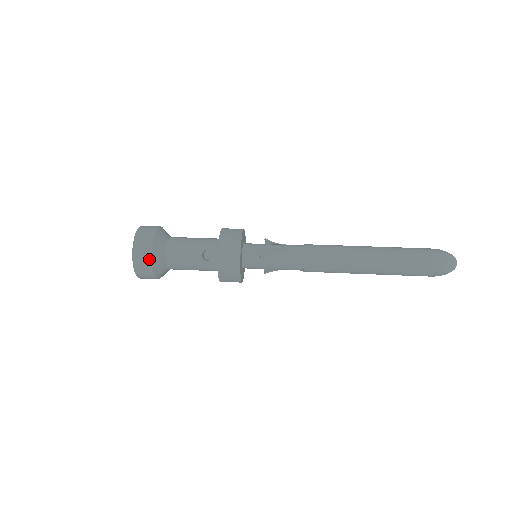
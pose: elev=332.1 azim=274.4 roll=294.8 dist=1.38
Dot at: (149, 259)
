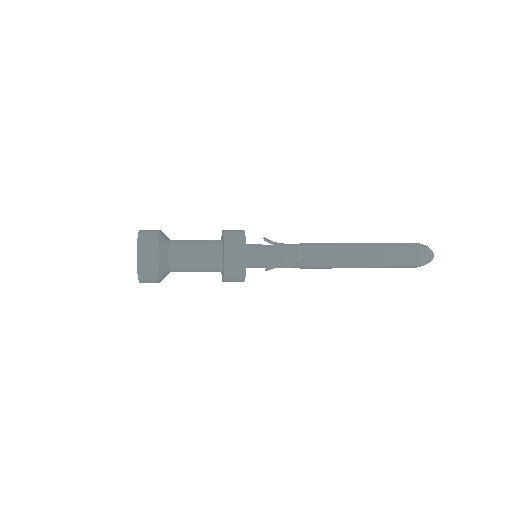
Dot at: (156, 231)
